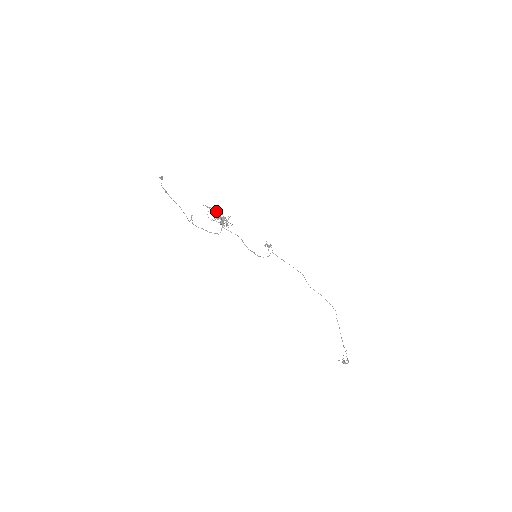
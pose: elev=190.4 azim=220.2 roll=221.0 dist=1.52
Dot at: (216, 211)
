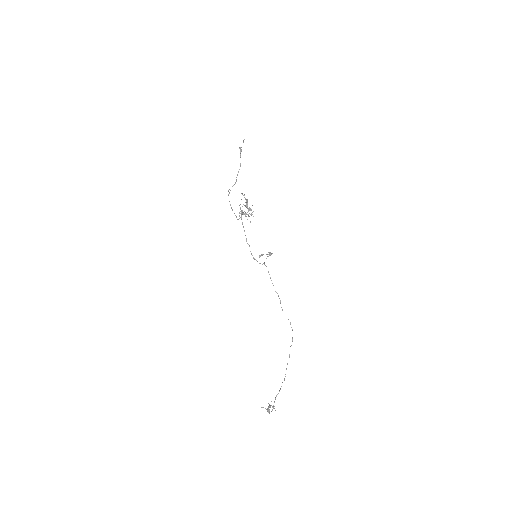
Dot at: (247, 201)
